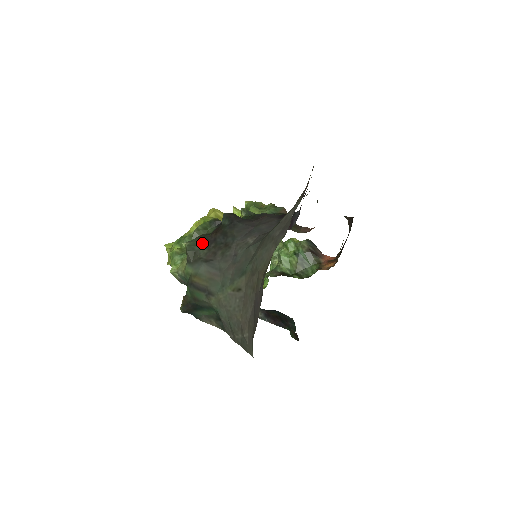
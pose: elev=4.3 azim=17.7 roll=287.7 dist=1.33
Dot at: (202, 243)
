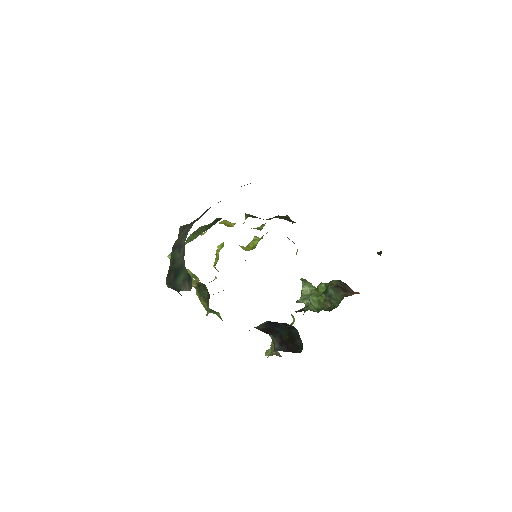
Dot at: occluded
